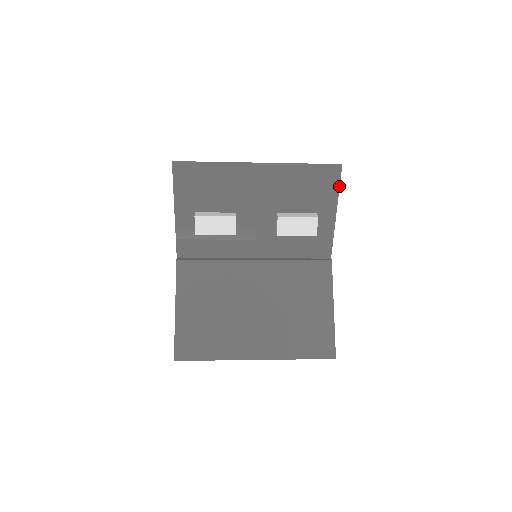
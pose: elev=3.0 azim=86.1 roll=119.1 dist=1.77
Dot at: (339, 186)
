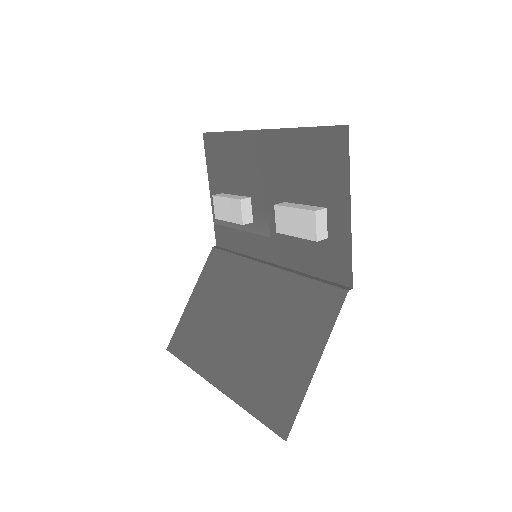
Dot at: (349, 163)
